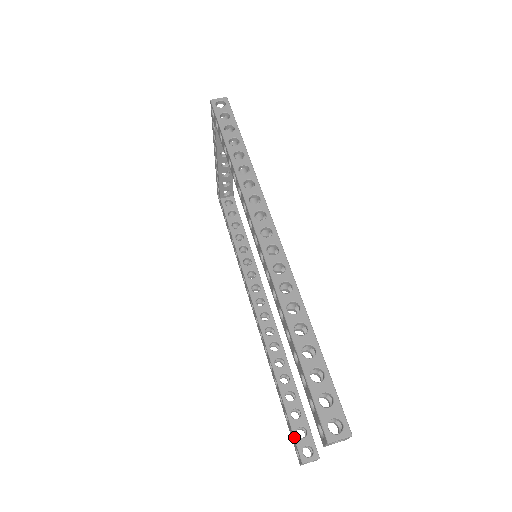
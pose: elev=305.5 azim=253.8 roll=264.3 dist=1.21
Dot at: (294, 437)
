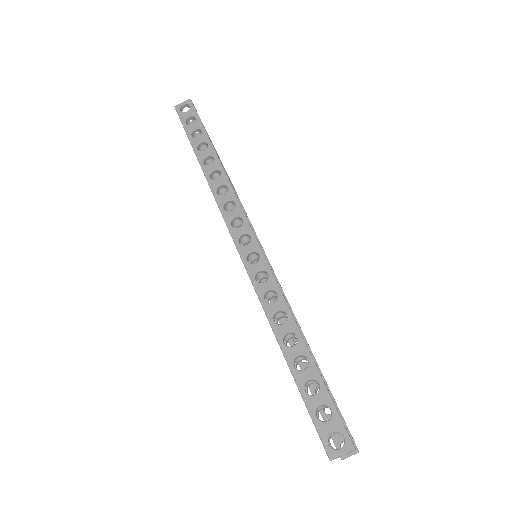
Dot at: occluded
